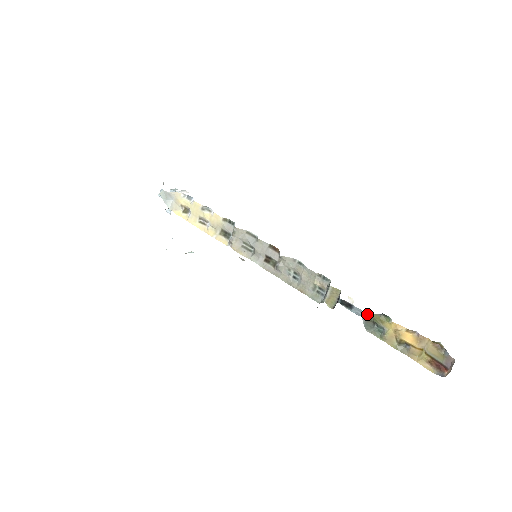
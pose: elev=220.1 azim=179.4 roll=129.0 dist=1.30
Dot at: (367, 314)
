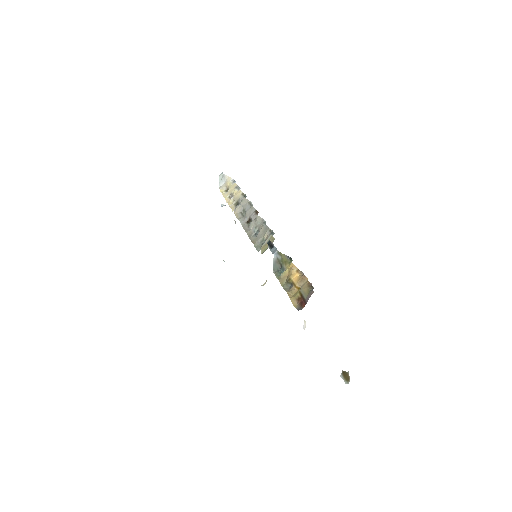
Dot at: (279, 252)
